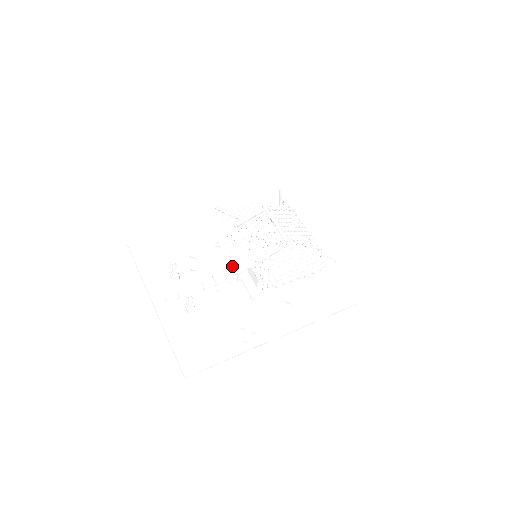
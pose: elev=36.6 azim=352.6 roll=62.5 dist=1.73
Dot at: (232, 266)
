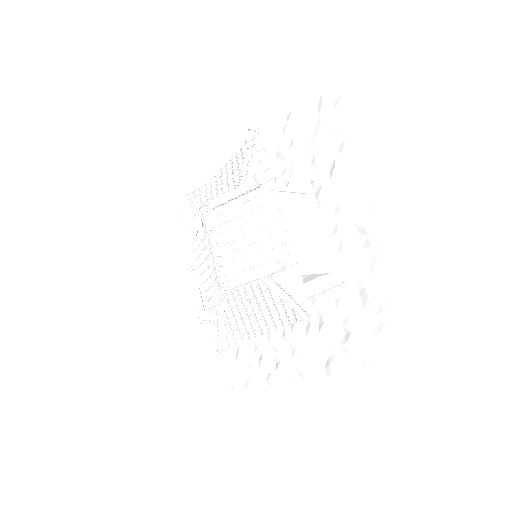
Dot at: (203, 298)
